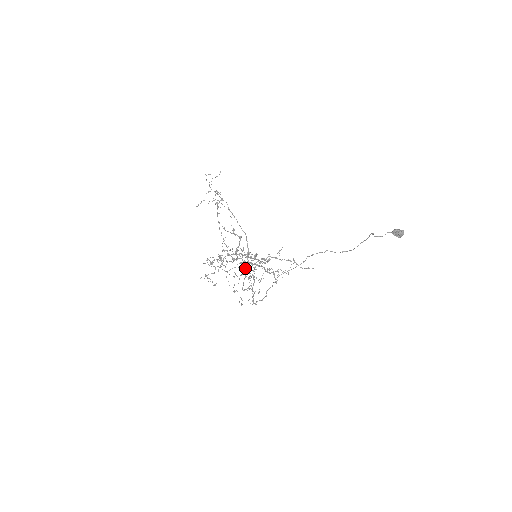
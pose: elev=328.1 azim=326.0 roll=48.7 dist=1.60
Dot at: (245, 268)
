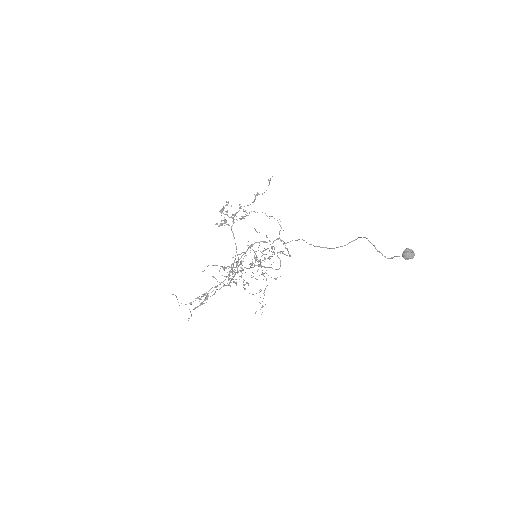
Dot at: occluded
